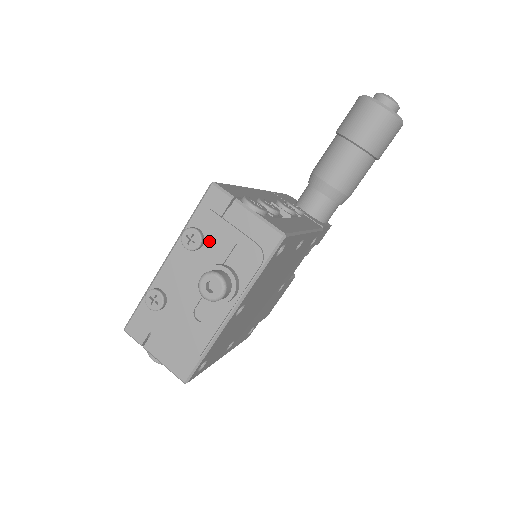
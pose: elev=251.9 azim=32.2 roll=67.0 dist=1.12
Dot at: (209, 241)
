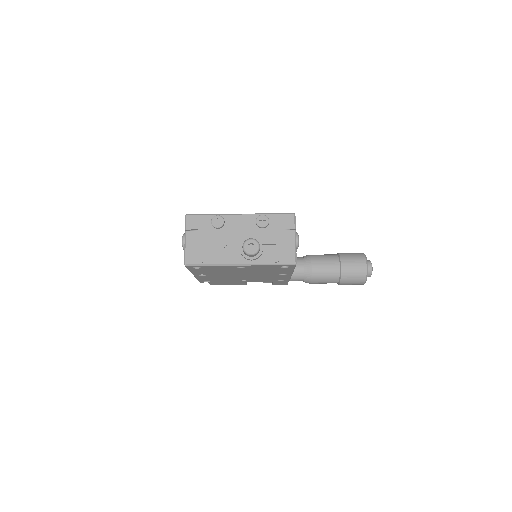
Dot at: (267, 230)
